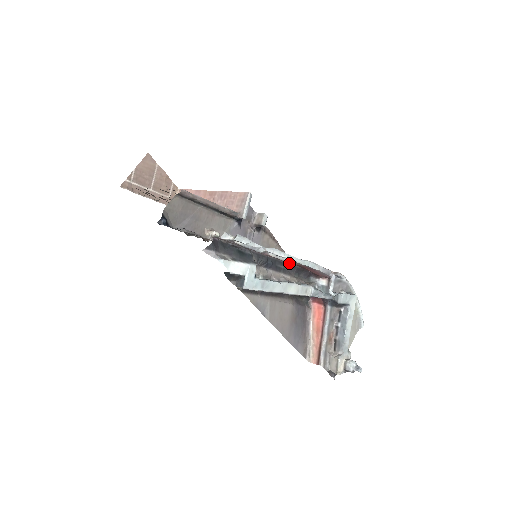
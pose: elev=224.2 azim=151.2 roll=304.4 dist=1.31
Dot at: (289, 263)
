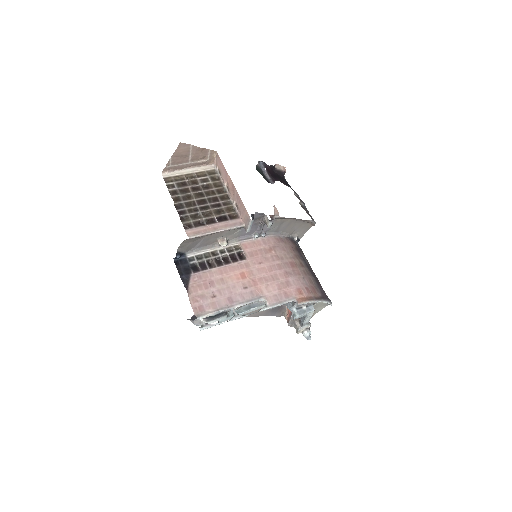
Dot at: (263, 293)
